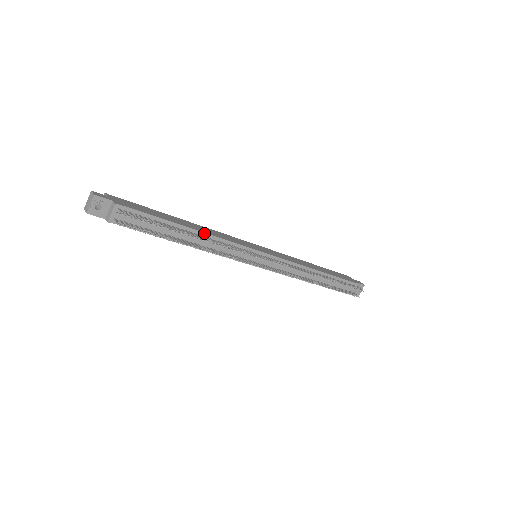
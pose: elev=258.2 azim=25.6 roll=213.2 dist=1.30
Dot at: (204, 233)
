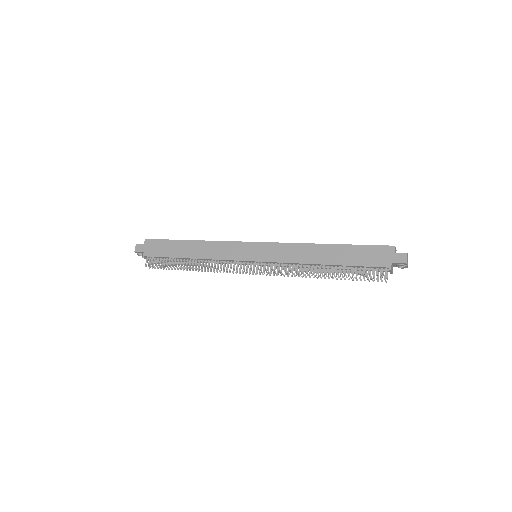
Dot at: (199, 259)
